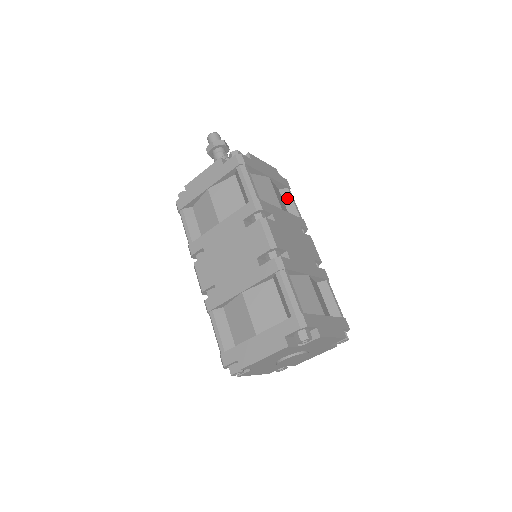
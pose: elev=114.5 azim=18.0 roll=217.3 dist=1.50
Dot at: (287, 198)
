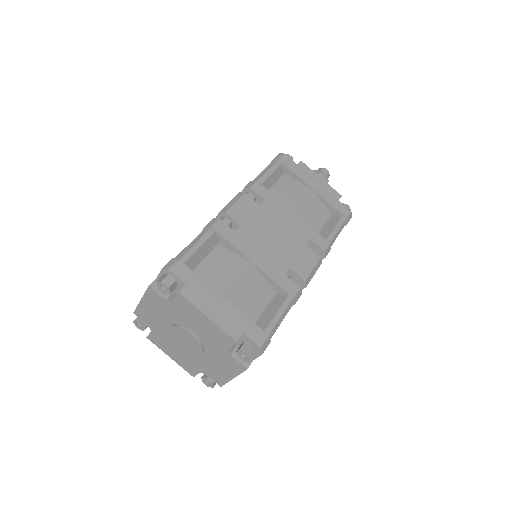
Dot at: (332, 222)
